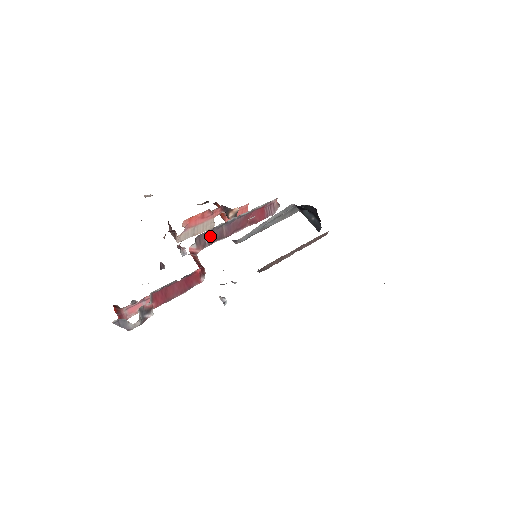
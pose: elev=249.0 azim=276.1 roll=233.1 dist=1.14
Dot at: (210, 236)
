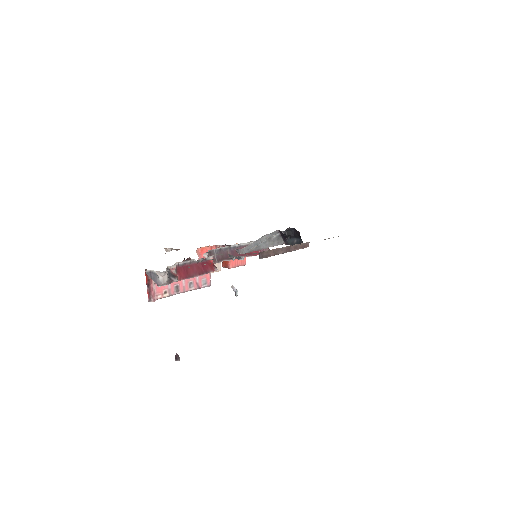
Dot at: (218, 255)
